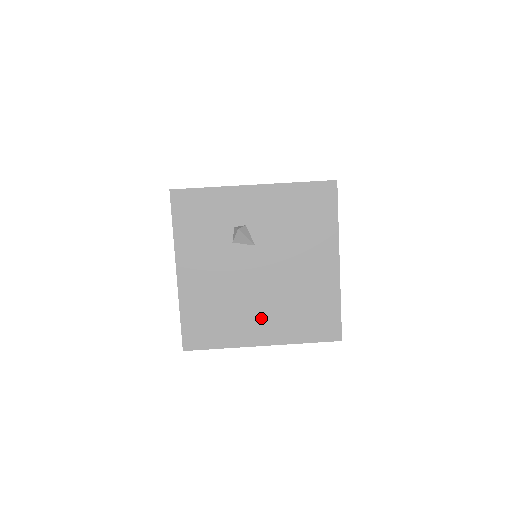
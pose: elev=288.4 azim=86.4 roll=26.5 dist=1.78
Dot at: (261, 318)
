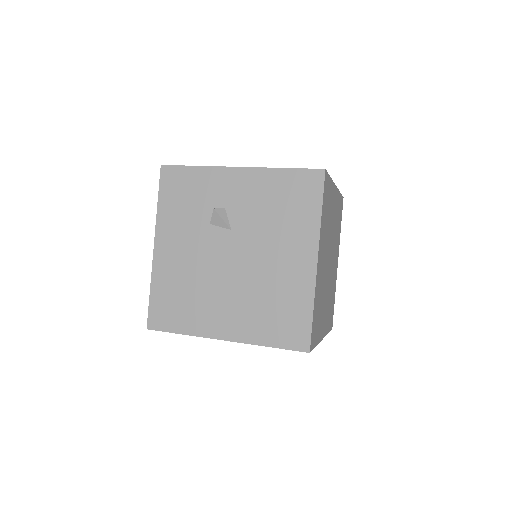
Dot at: (226, 309)
